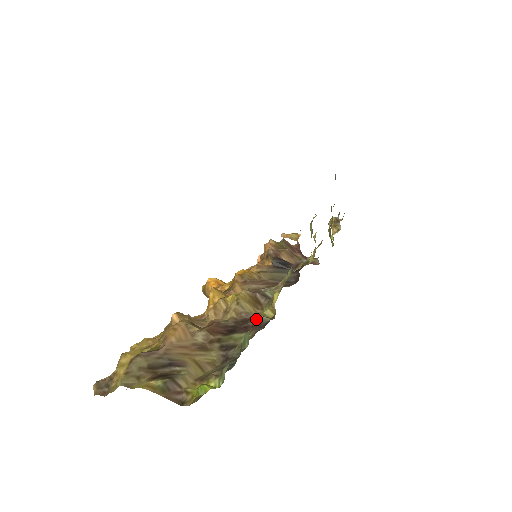
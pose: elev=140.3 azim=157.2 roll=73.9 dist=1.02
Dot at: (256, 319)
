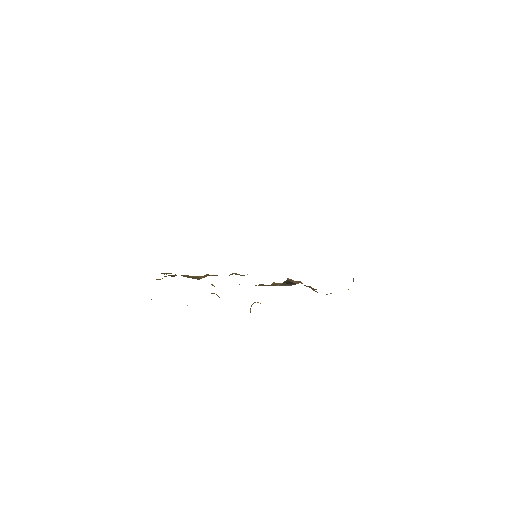
Dot at: occluded
